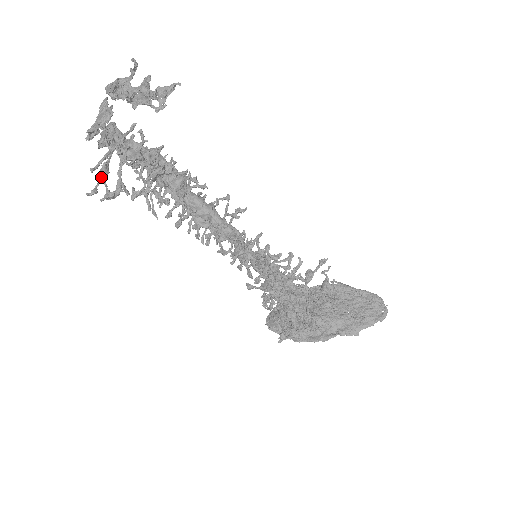
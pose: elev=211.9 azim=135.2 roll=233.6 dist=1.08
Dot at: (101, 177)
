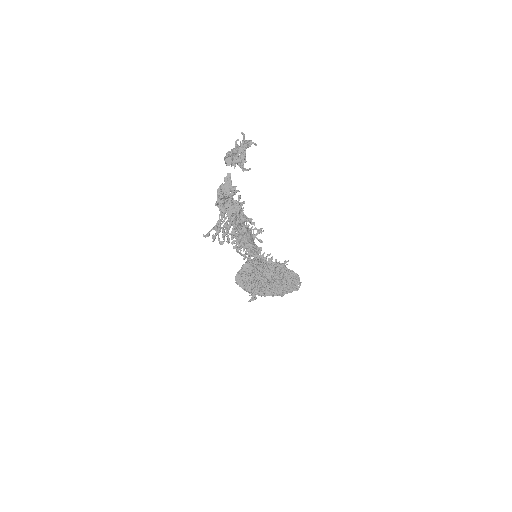
Dot at: (217, 229)
